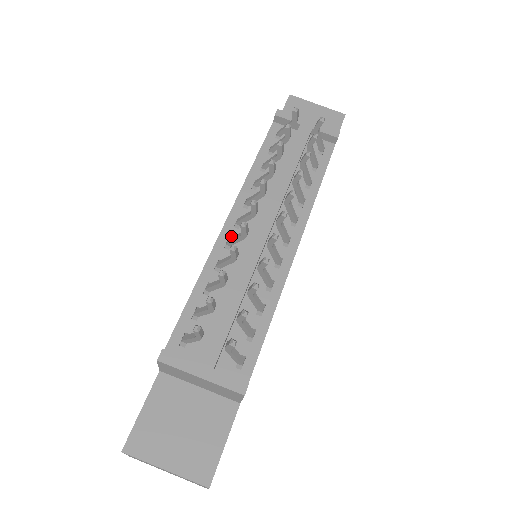
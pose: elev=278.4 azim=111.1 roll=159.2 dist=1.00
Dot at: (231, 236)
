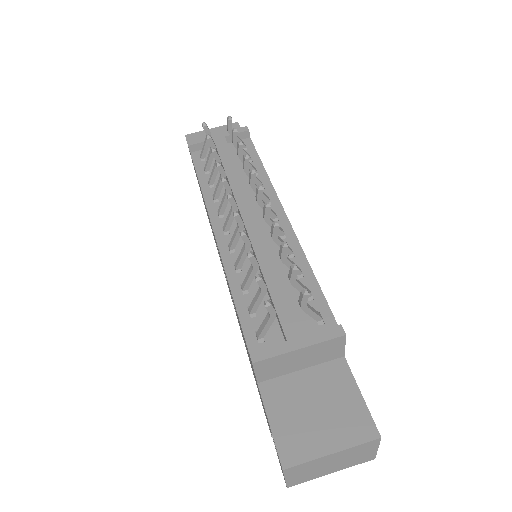
Dot at: (228, 242)
